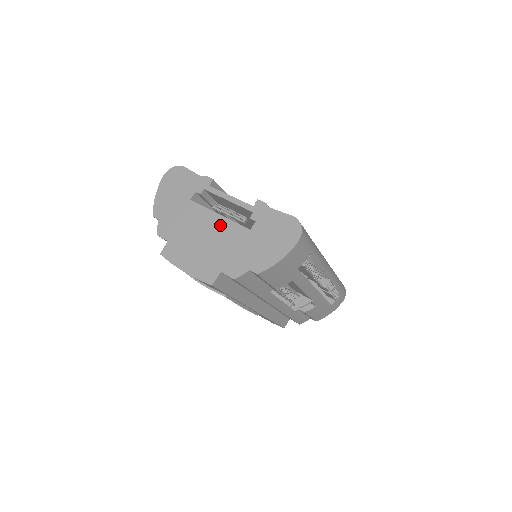
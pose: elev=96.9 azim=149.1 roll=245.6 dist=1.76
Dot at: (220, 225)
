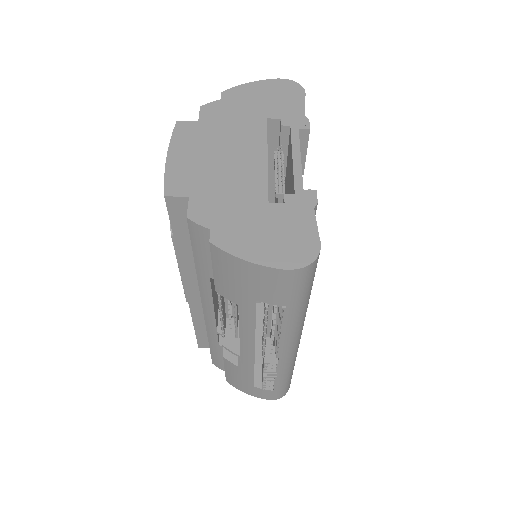
Dot at: (254, 165)
